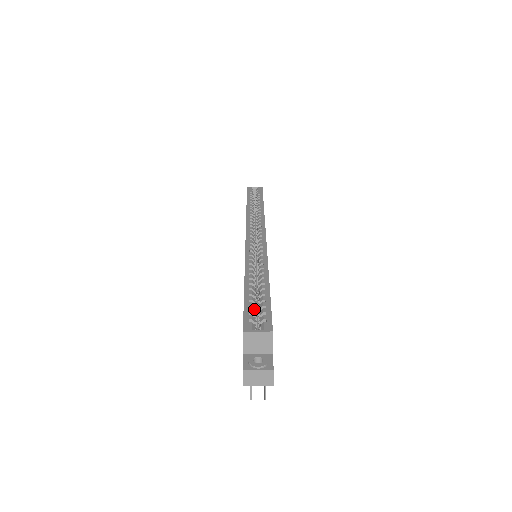
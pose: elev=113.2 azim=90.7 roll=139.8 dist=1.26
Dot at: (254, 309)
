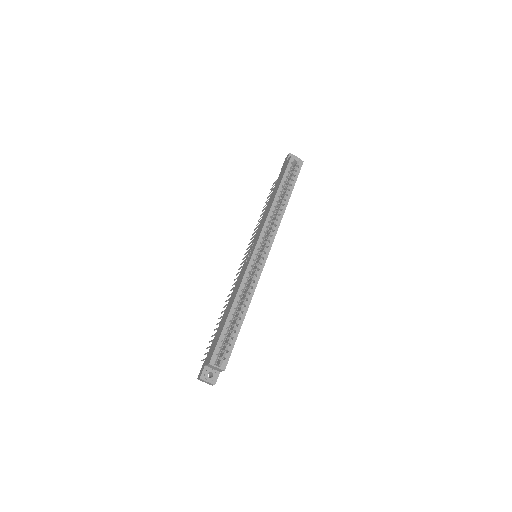
Dot at: (224, 341)
